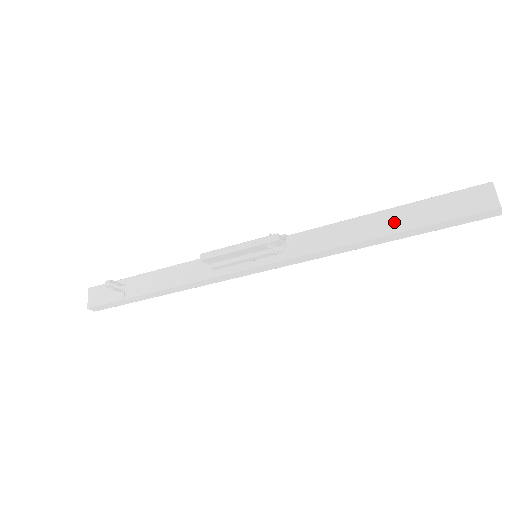
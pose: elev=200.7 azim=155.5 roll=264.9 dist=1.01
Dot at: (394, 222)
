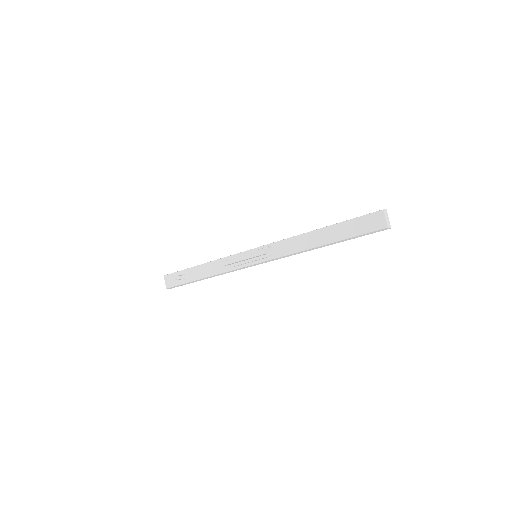
Dot at: (330, 236)
